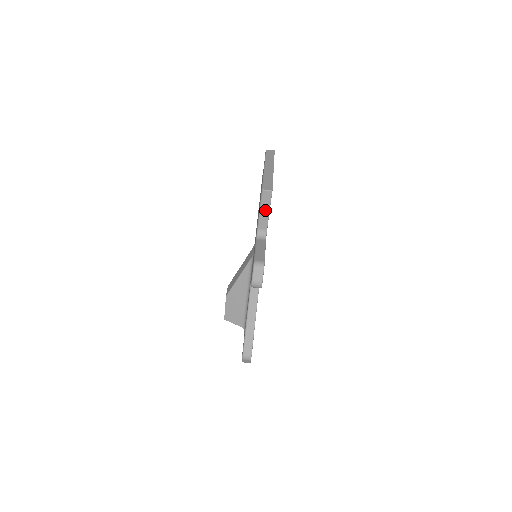
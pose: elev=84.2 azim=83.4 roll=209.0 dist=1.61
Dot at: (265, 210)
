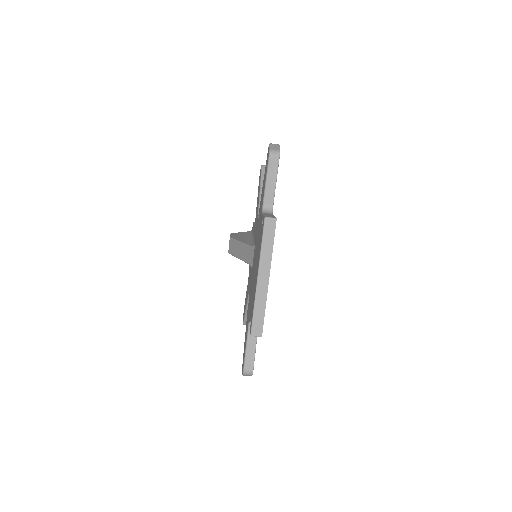
Dot at: occluded
